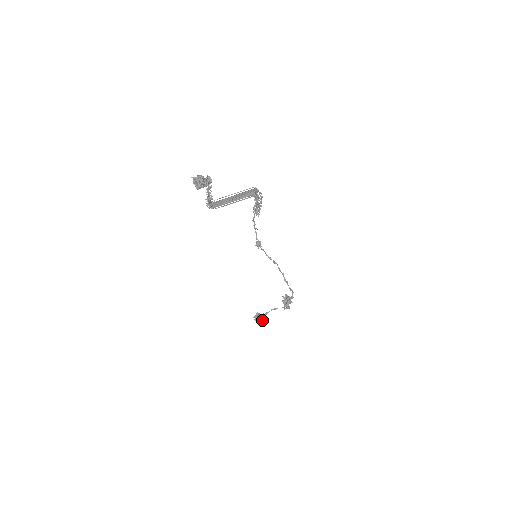
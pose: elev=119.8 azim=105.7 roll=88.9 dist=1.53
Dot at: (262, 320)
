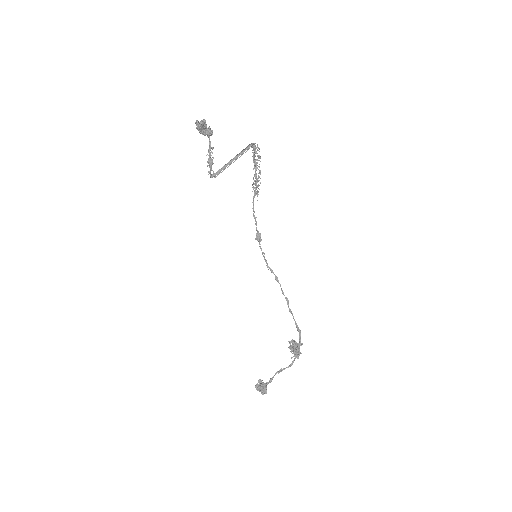
Dot at: (266, 392)
